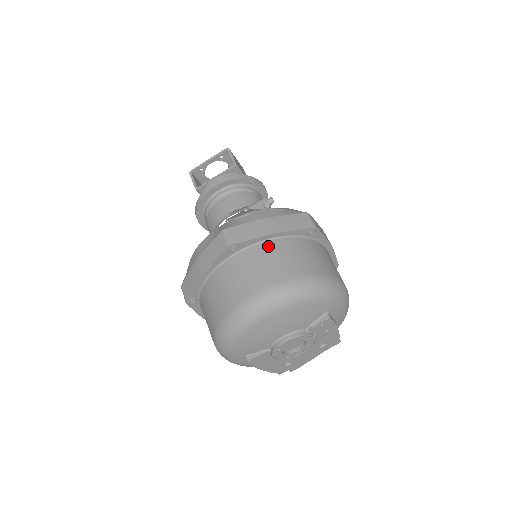
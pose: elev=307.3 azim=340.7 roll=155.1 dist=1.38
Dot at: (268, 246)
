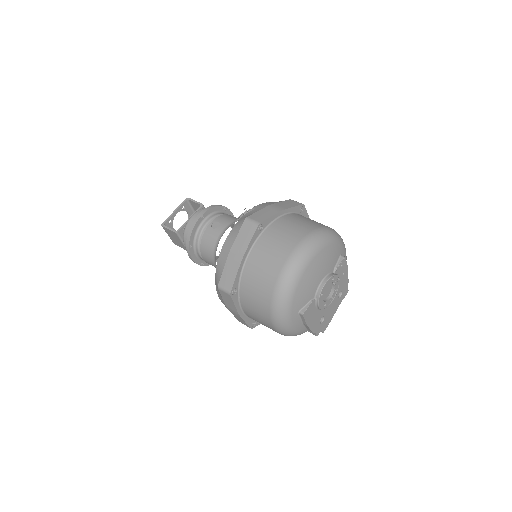
Dot at: (283, 220)
